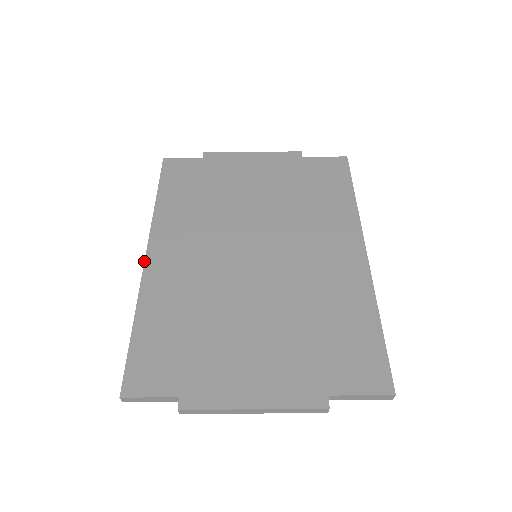
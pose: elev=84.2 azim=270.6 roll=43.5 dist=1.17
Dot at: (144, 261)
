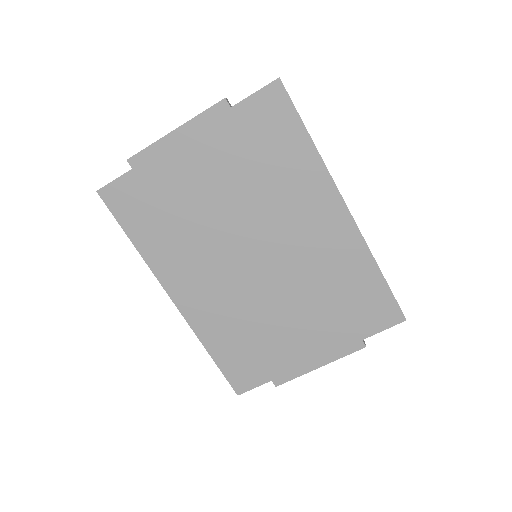
Dot at: occluded
